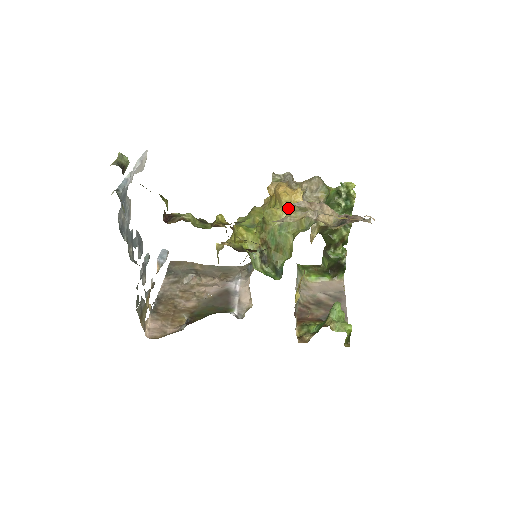
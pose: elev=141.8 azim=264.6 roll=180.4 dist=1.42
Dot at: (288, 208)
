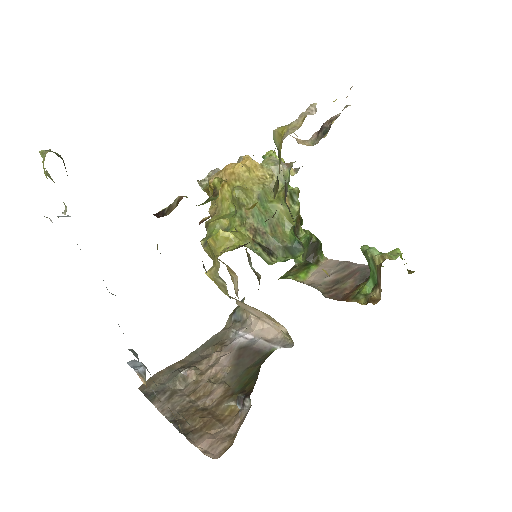
Dot at: (273, 138)
